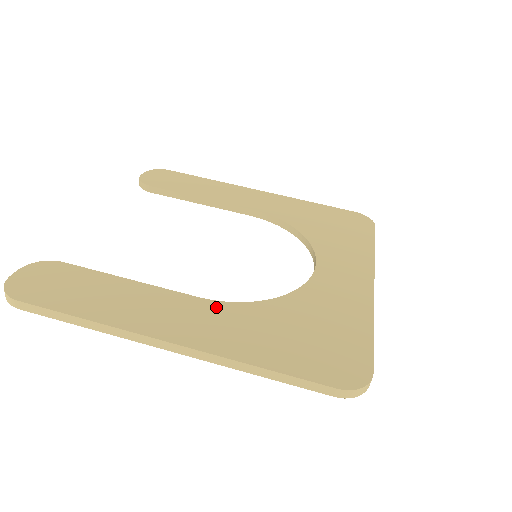
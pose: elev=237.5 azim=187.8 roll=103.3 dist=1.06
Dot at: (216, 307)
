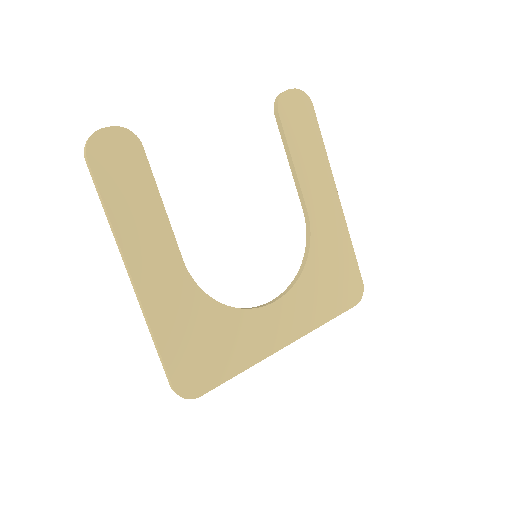
Dot at: (183, 277)
